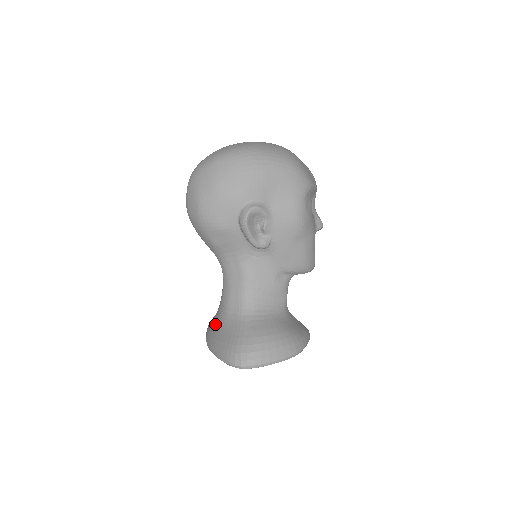
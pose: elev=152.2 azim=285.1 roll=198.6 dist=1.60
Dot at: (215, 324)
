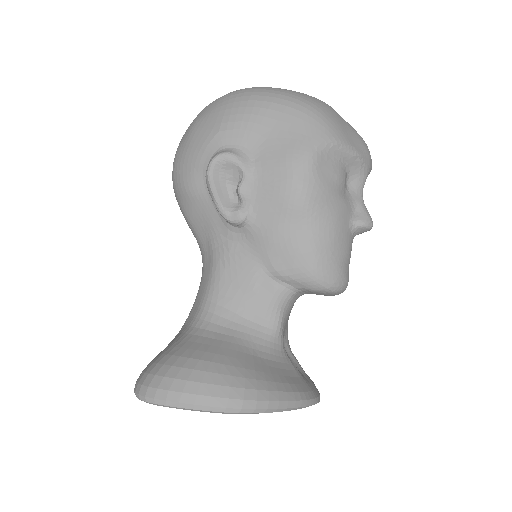
Dot at: occluded
